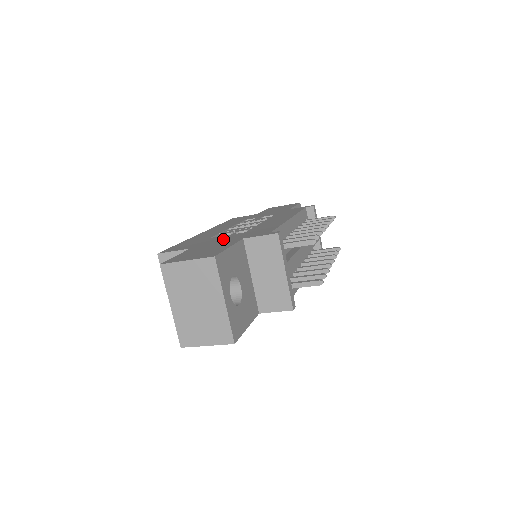
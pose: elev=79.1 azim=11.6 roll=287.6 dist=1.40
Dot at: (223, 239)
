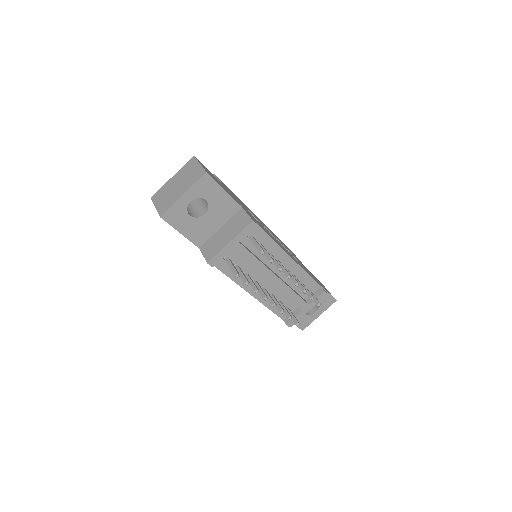
Dot at: (241, 204)
